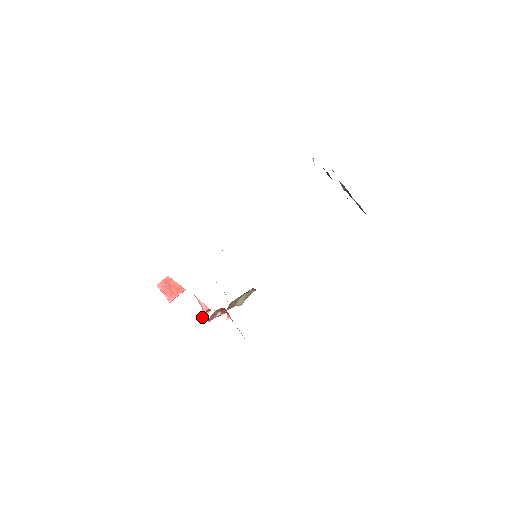
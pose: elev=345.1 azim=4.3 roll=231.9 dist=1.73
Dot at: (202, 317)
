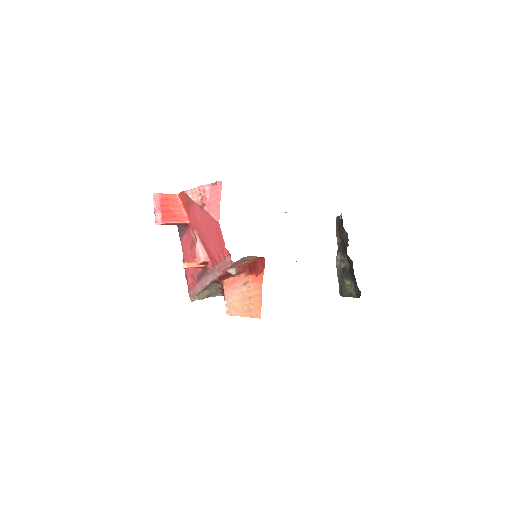
Dot at: (191, 266)
